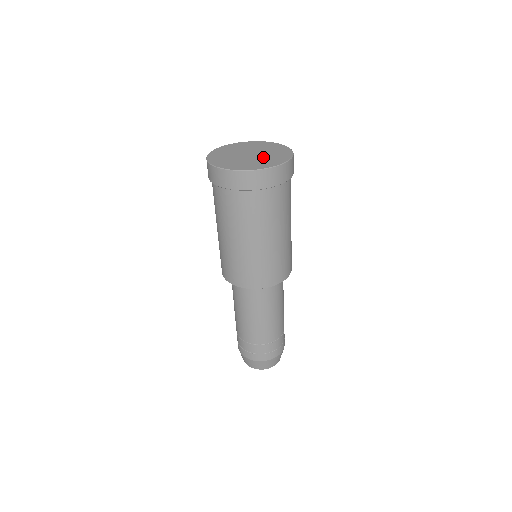
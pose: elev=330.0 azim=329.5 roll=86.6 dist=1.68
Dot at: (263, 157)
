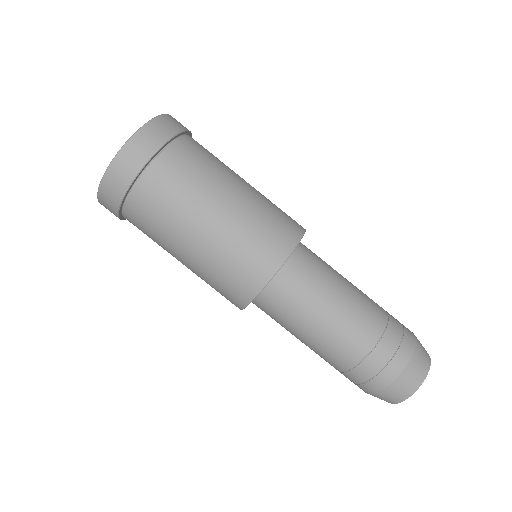
Dot at: occluded
